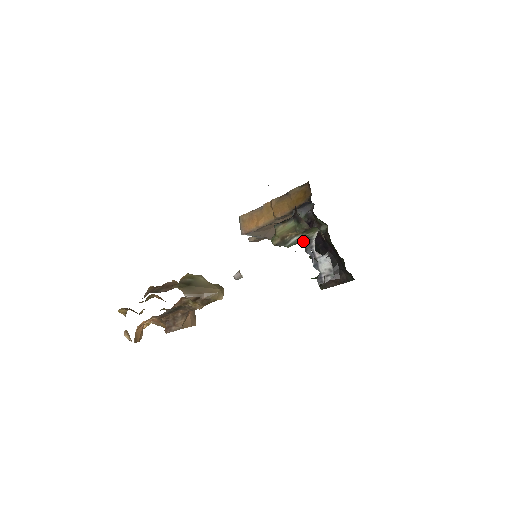
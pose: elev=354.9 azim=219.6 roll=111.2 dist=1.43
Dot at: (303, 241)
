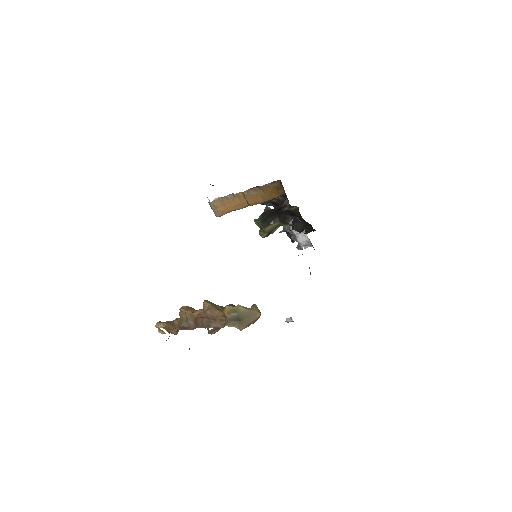
Dot at: occluded
